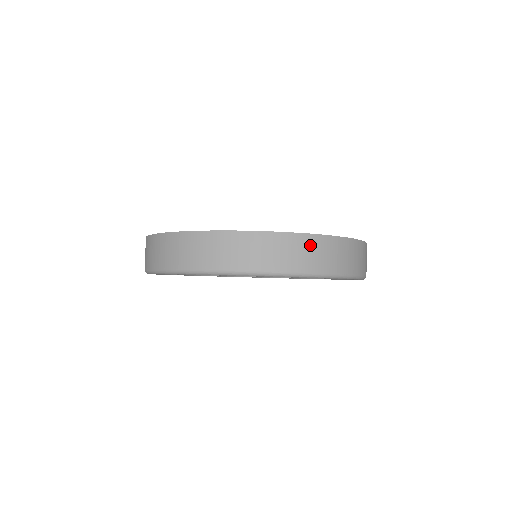
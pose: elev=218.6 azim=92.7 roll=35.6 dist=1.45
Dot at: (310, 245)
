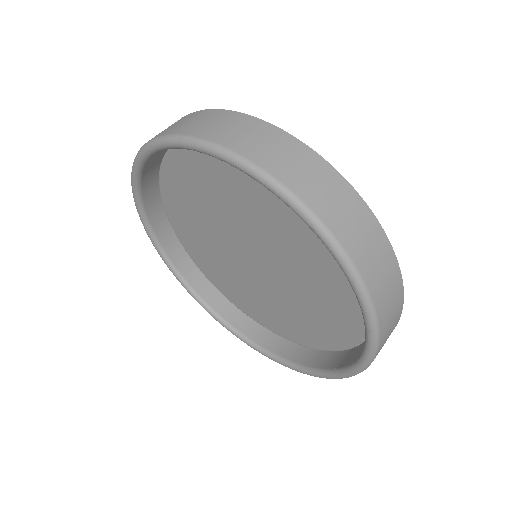
Dot at: (397, 307)
